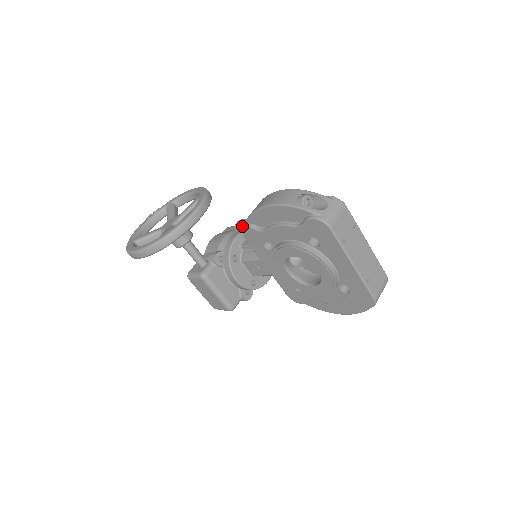
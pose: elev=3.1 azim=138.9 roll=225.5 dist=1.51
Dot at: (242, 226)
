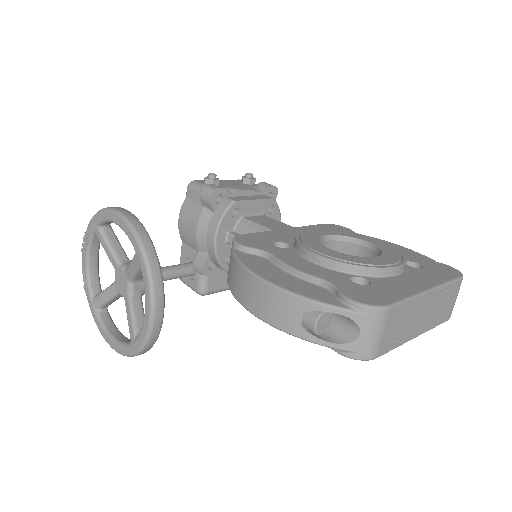
Dot at: (212, 206)
